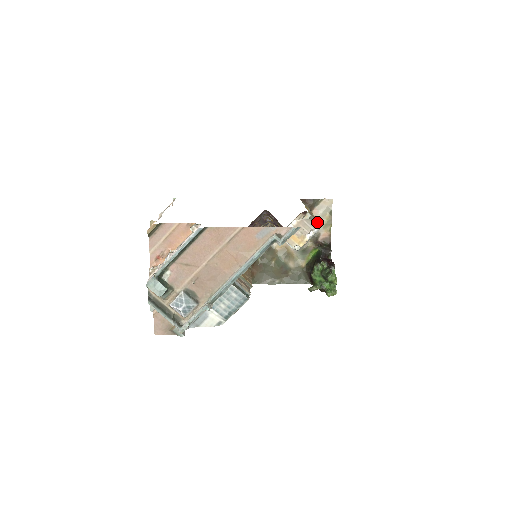
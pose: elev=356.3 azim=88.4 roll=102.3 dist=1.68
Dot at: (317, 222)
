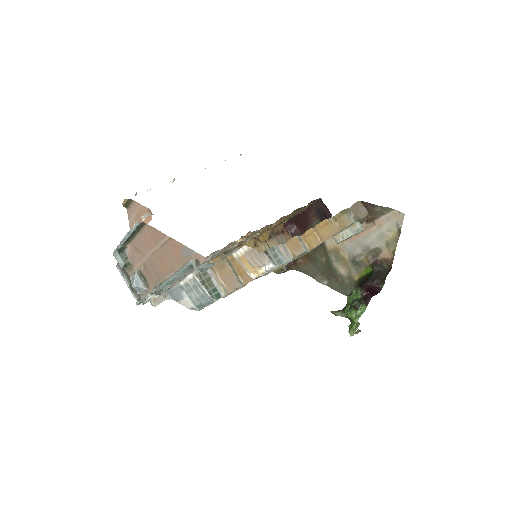
Dot at: (287, 255)
